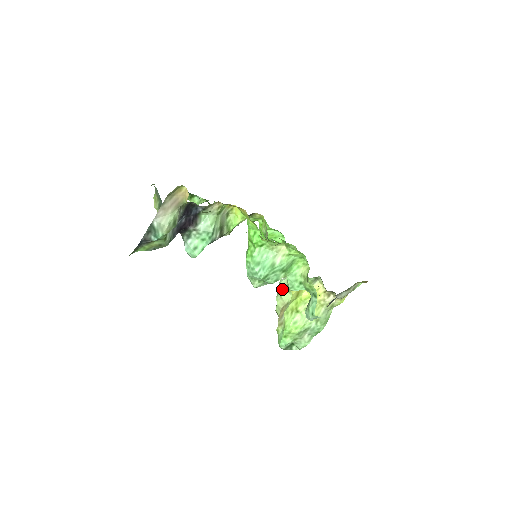
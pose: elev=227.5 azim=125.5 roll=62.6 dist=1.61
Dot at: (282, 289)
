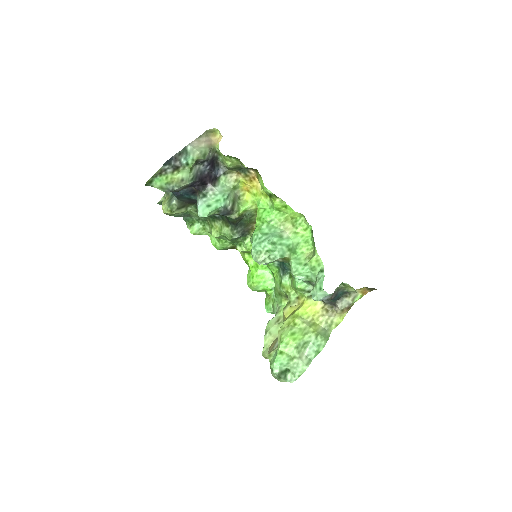
Dot at: (272, 325)
